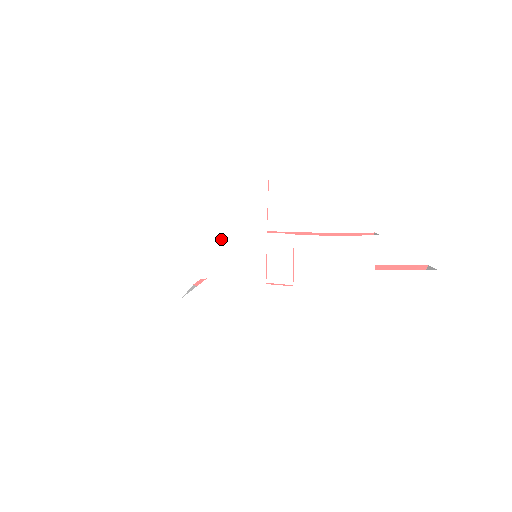
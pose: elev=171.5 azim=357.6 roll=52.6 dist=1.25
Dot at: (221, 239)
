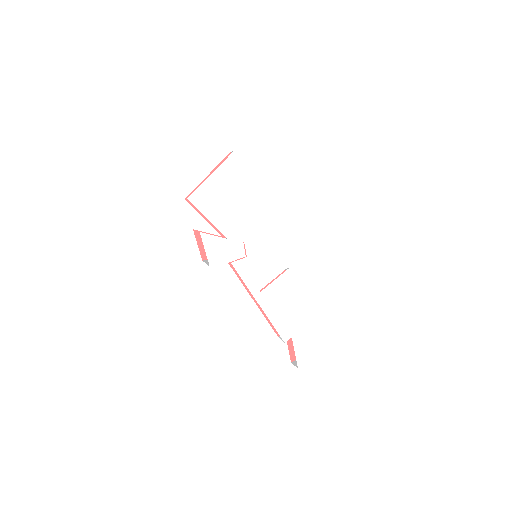
Dot at: (256, 229)
